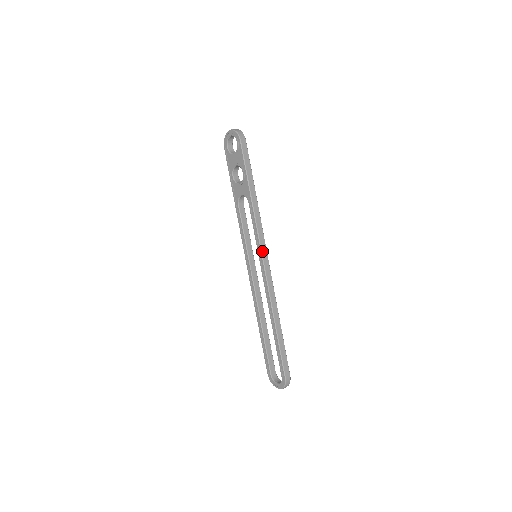
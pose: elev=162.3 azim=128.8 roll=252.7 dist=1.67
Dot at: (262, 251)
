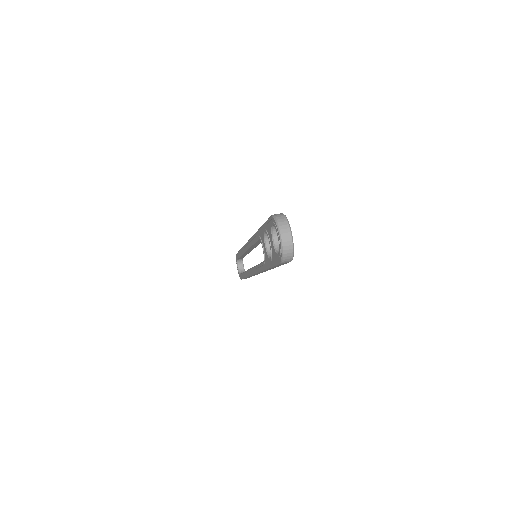
Dot at: (257, 273)
